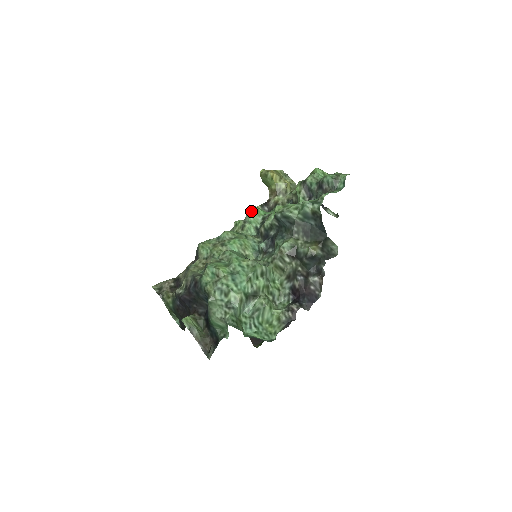
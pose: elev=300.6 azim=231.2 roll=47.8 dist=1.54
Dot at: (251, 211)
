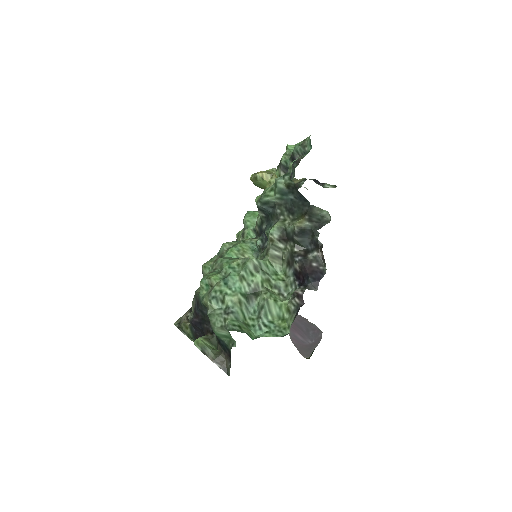
Dot at: (247, 216)
